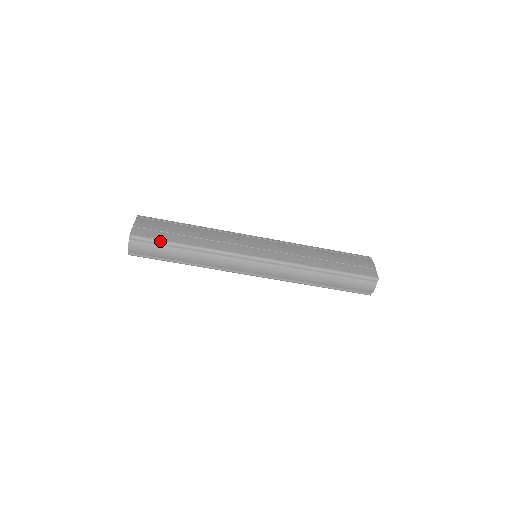
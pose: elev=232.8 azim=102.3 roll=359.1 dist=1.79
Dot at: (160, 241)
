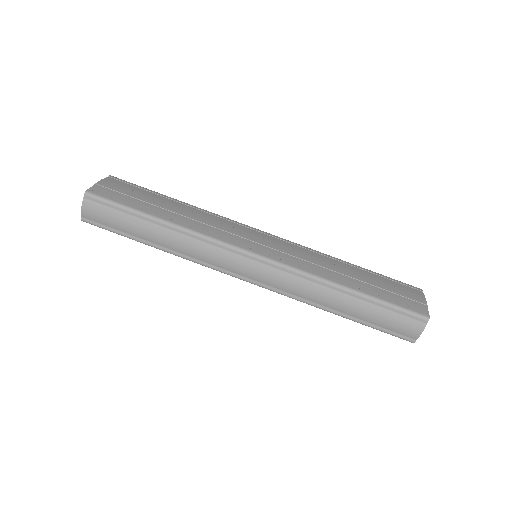
Dot at: (124, 206)
